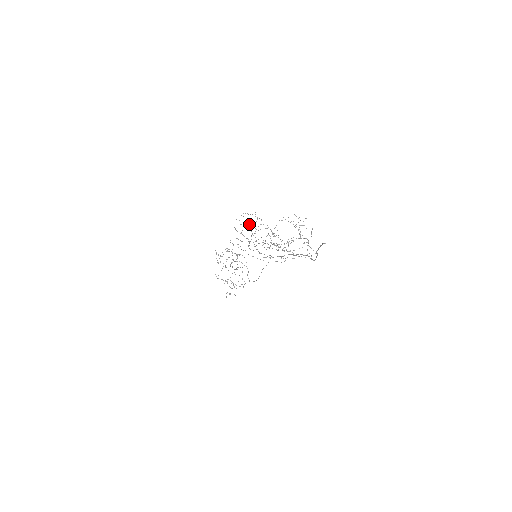
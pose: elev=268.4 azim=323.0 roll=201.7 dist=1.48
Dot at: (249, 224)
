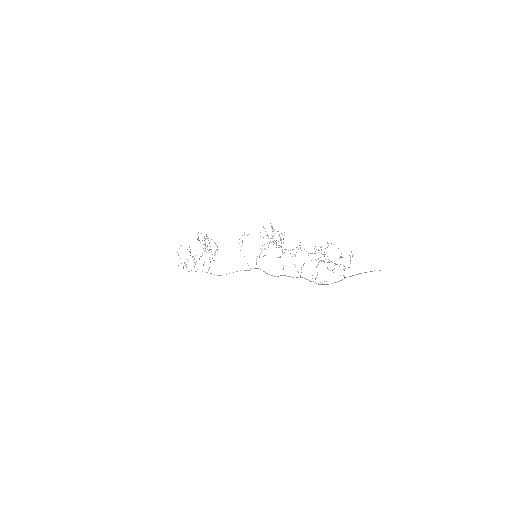
Dot at: occluded
